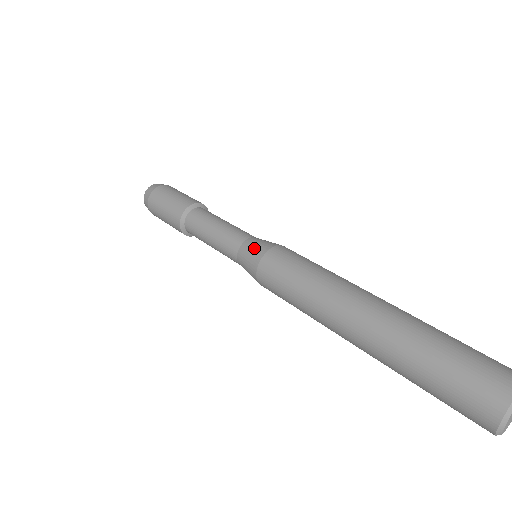
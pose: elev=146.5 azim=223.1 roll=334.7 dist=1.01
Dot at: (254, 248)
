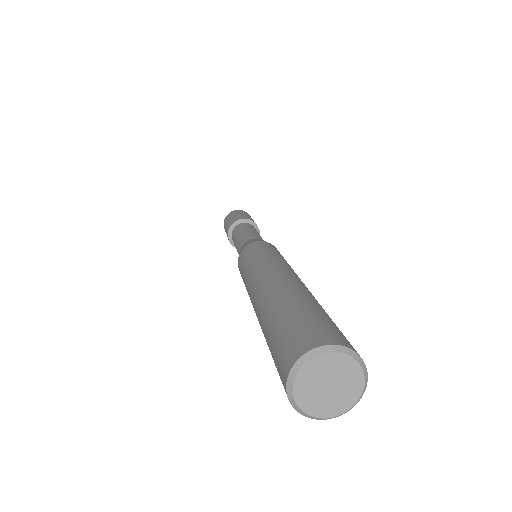
Dot at: (248, 242)
